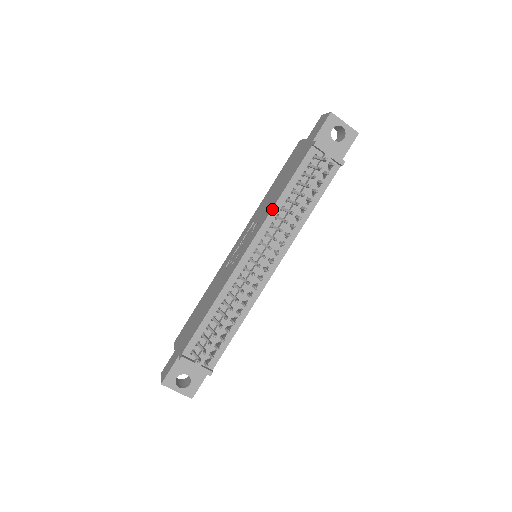
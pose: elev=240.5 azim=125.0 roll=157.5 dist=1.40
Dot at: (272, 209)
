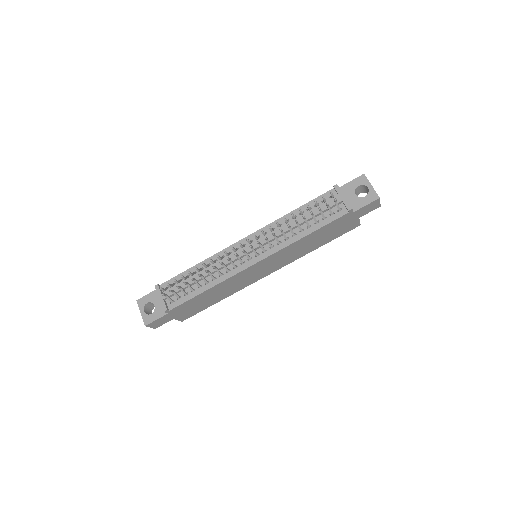
Dot at: (279, 218)
